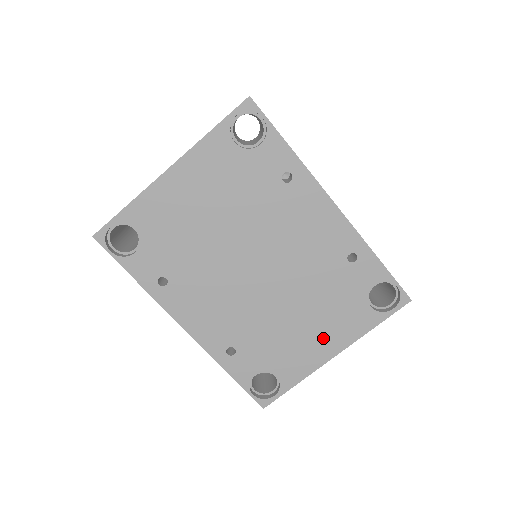
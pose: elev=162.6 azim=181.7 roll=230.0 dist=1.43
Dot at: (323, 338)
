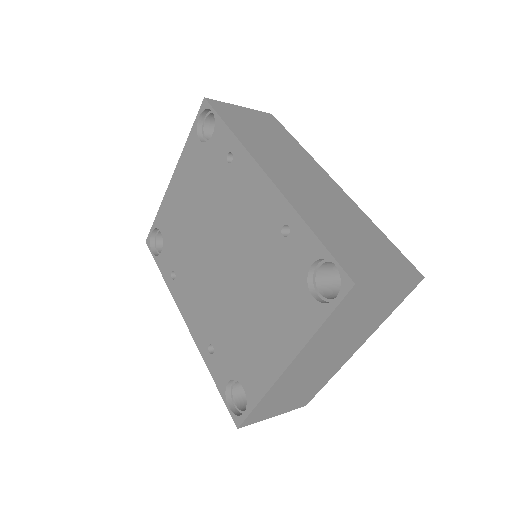
Dot at: (274, 339)
